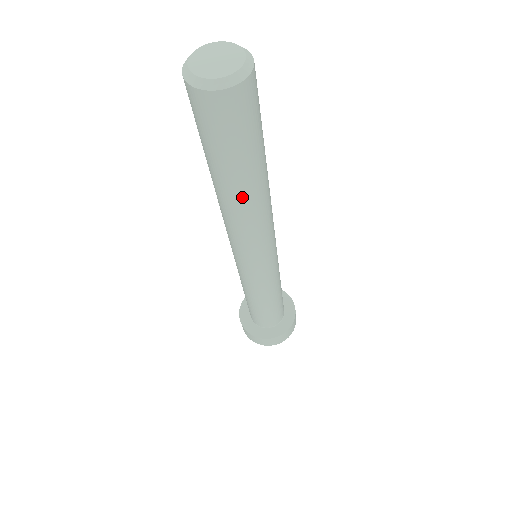
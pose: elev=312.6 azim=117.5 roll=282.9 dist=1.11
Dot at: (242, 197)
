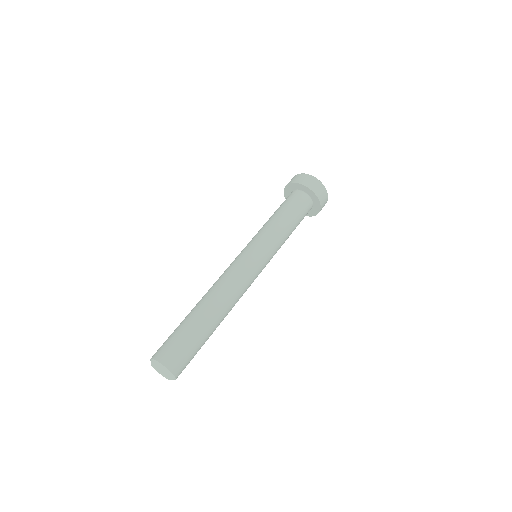
Dot at: occluded
